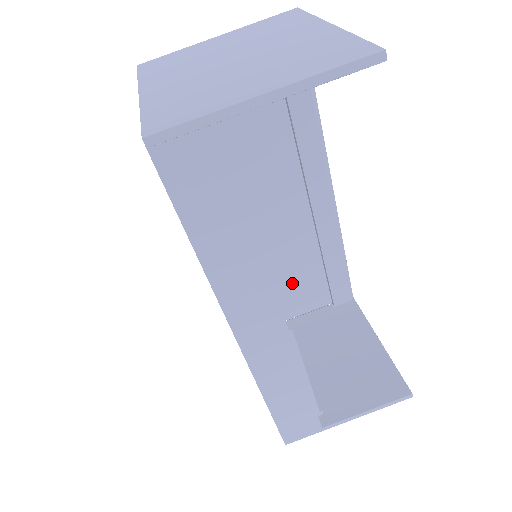
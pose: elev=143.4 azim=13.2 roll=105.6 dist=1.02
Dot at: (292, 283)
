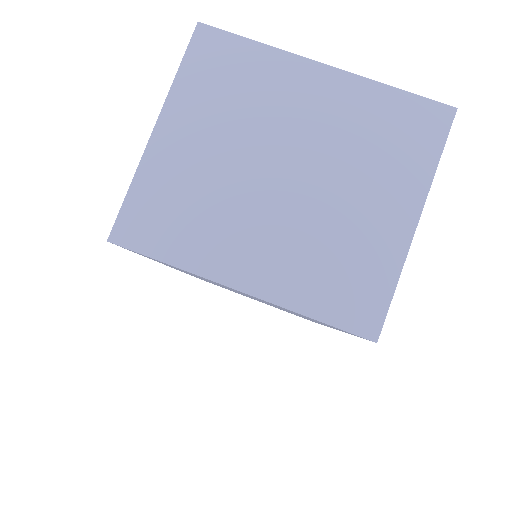
Dot at: occluded
